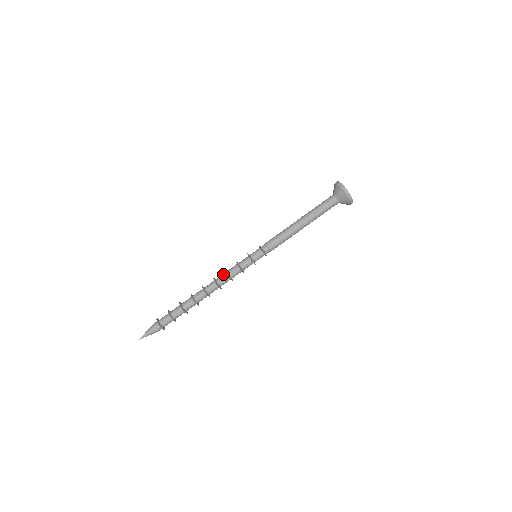
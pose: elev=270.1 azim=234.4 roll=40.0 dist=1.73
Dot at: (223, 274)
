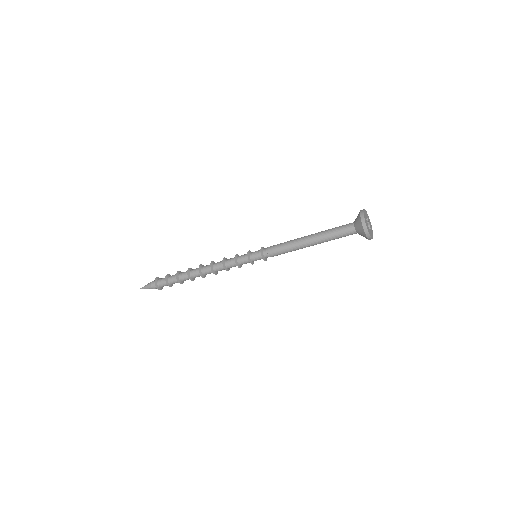
Dot at: (221, 268)
